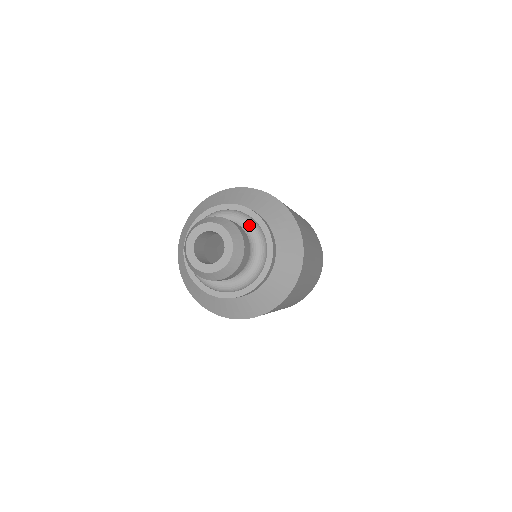
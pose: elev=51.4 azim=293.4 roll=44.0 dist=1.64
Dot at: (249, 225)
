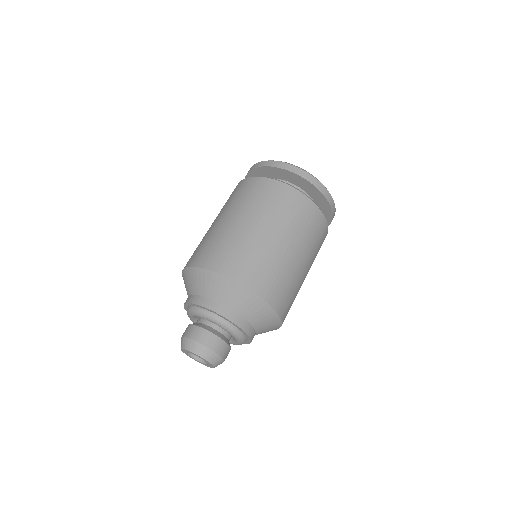
Dot at: (203, 317)
